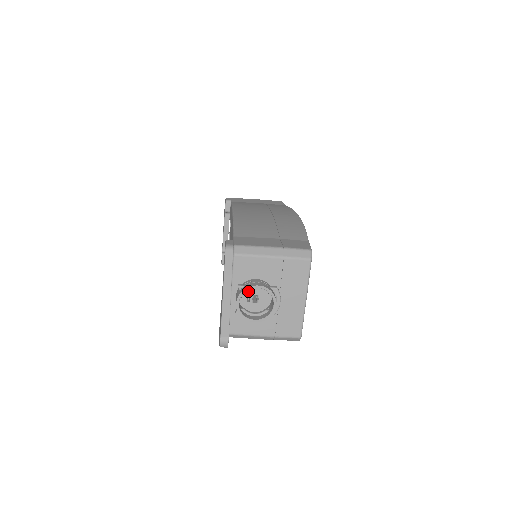
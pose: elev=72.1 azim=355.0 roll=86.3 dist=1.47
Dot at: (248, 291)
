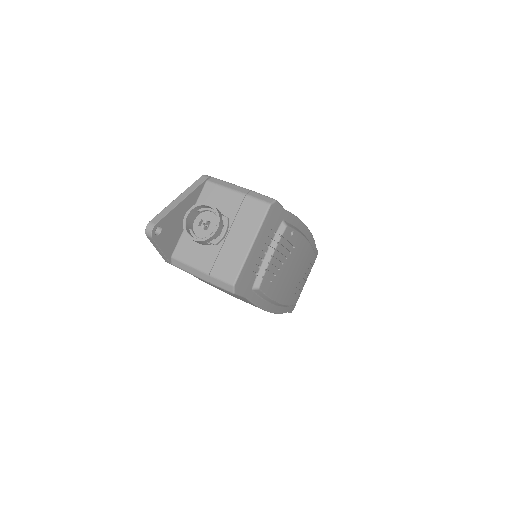
Dot at: (203, 215)
